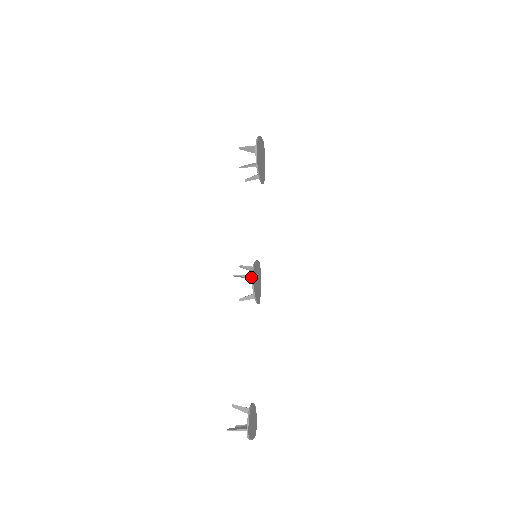
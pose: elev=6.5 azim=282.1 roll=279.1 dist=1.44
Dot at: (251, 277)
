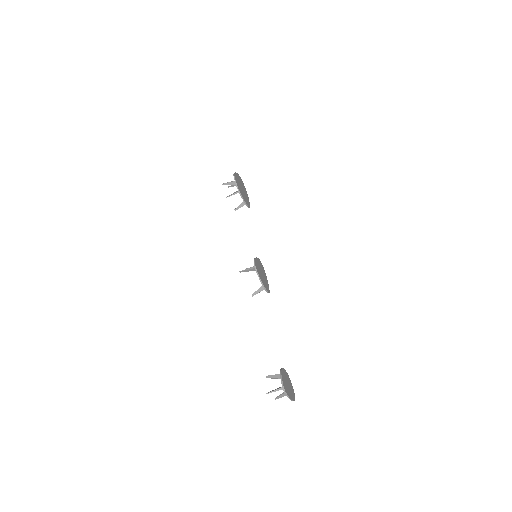
Dot at: (254, 266)
